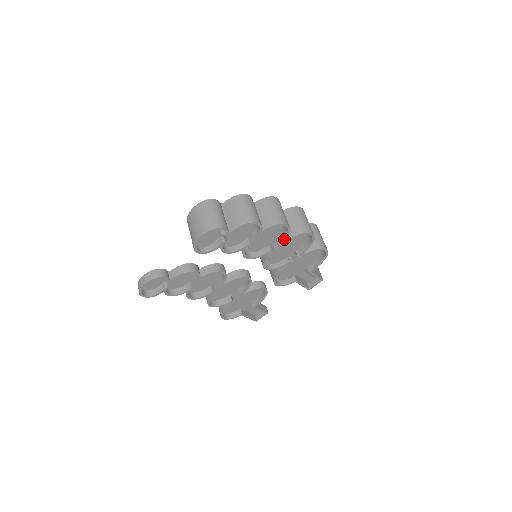
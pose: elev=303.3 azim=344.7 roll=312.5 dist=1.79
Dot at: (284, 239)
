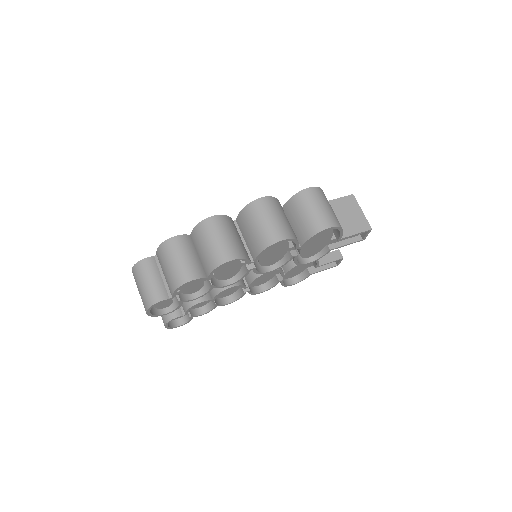
Dot at: (249, 261)
